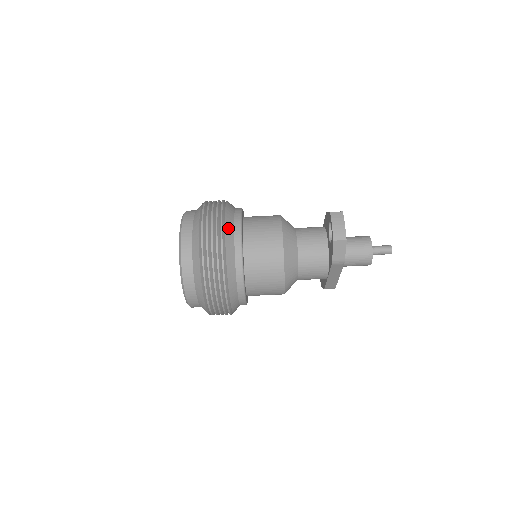
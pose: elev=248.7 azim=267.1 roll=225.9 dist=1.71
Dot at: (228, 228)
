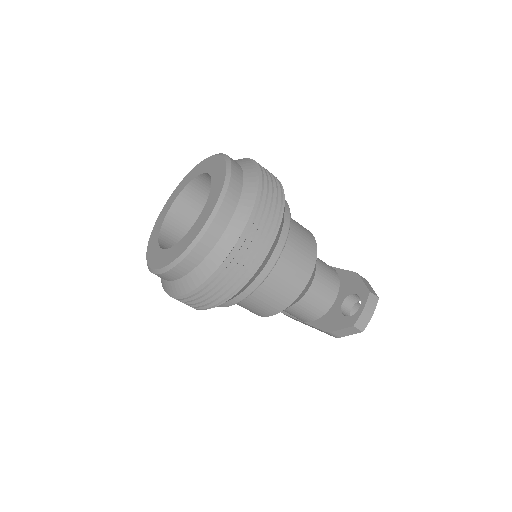
Dot at: (274, 244)
